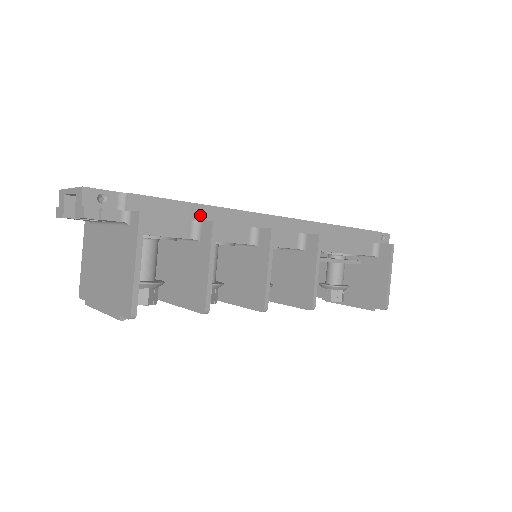
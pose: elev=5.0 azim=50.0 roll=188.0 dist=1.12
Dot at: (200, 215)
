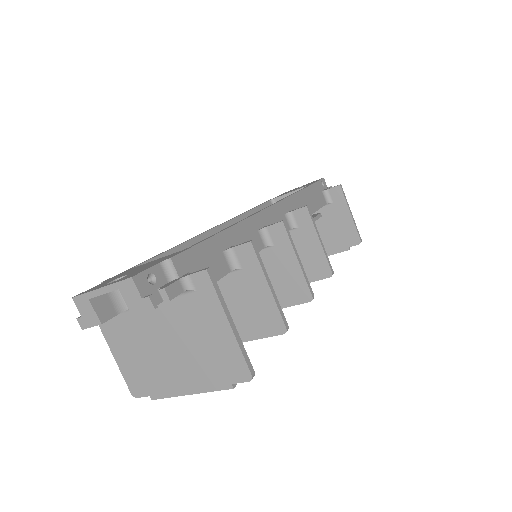
Dot at: (225, 243)
